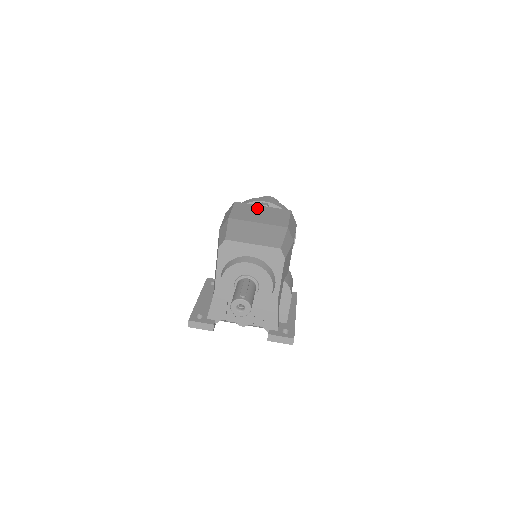
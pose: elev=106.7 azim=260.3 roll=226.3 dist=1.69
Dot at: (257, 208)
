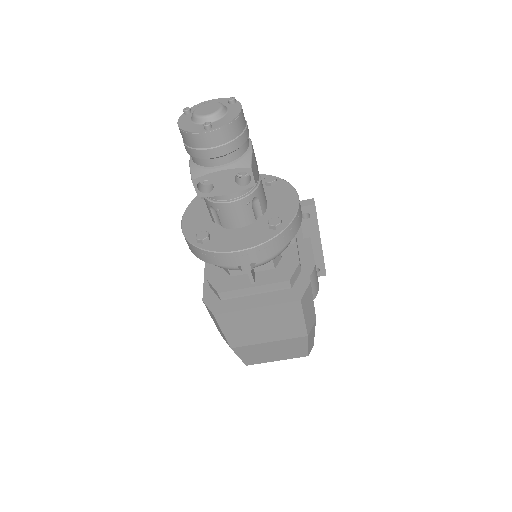
Dot at: (252, 317)
